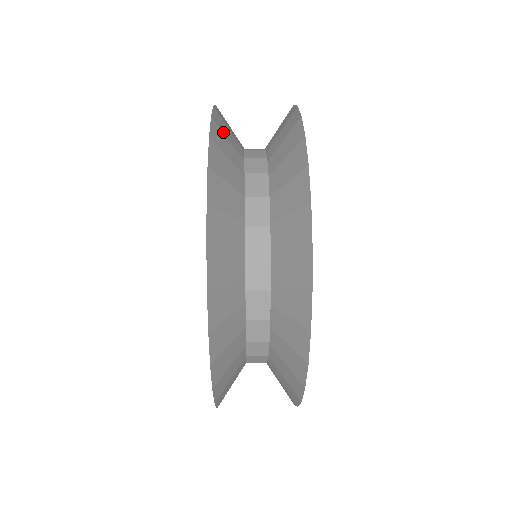
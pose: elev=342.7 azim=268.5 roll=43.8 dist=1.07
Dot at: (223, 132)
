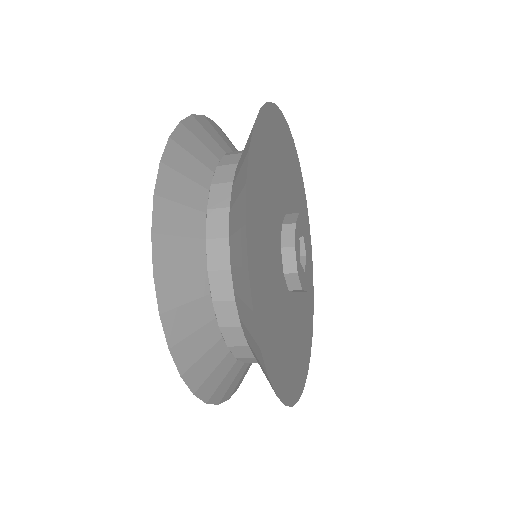
Dot at: (178, 171)
